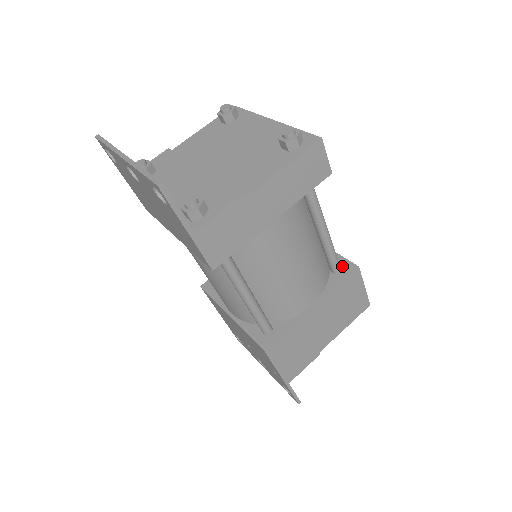
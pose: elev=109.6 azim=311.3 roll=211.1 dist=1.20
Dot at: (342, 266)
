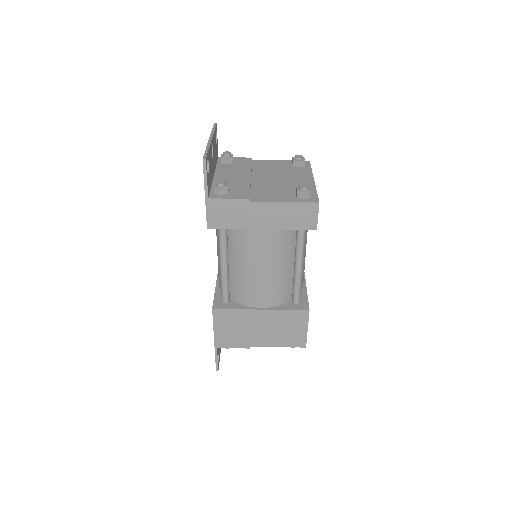
Dot at: (301, 303)
